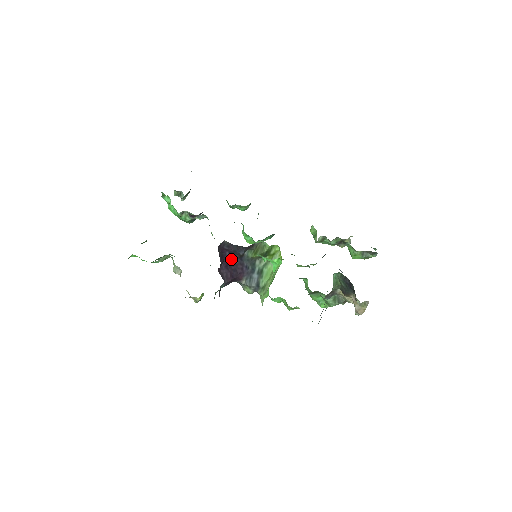
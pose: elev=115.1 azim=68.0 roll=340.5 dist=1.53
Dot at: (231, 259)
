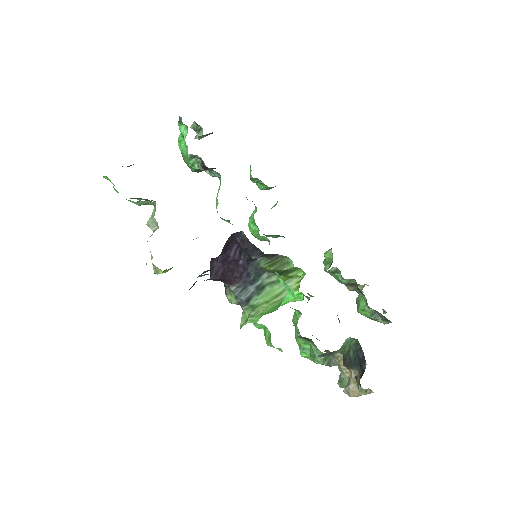
Dot at: (235, 255)
